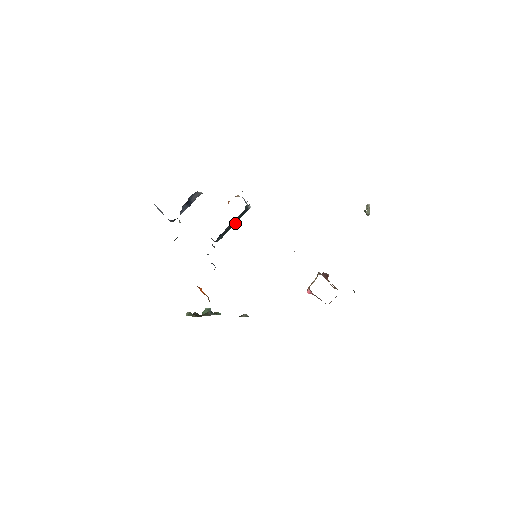
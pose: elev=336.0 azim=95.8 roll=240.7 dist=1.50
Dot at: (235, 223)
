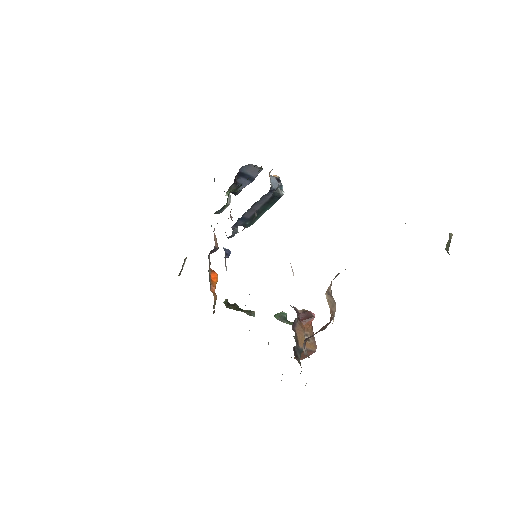
Dot at: (266, 210)
